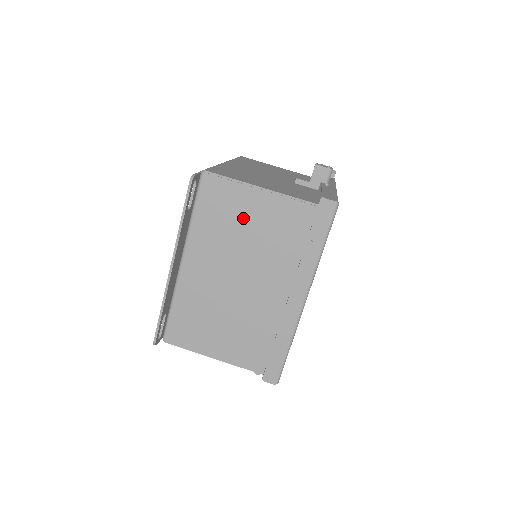
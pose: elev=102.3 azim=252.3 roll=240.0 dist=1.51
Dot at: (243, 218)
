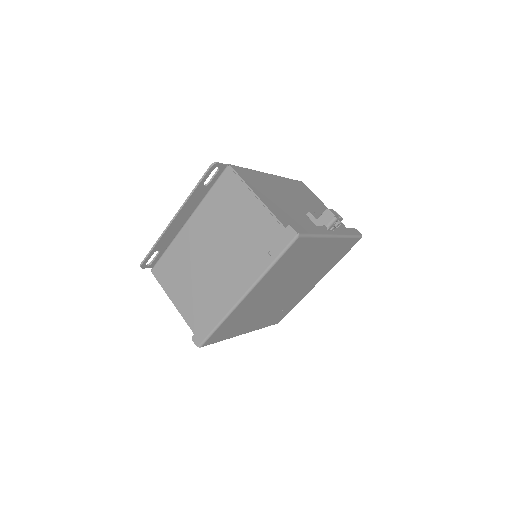
Dot at: (236, 212)
